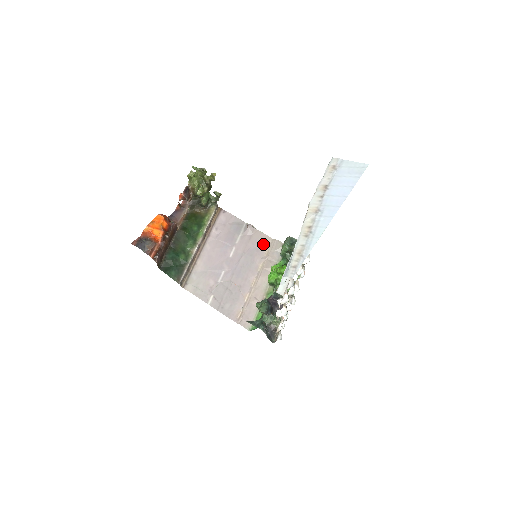
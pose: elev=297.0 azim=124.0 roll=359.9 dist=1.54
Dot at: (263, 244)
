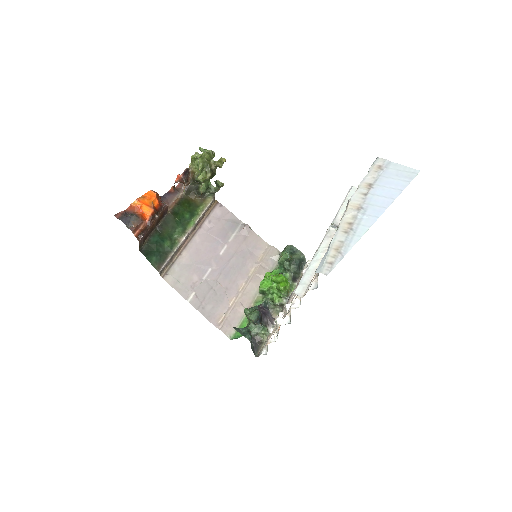
Dot at: (258, 248)
